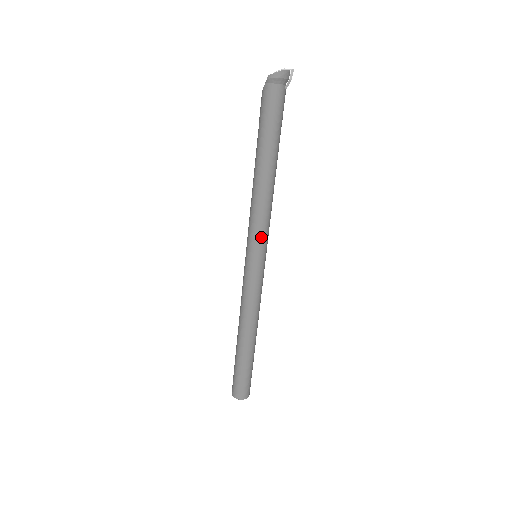
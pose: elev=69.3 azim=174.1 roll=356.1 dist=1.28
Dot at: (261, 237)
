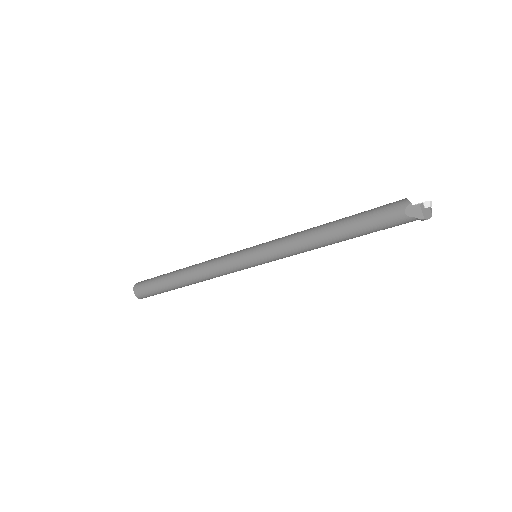
Dot at: occluded
